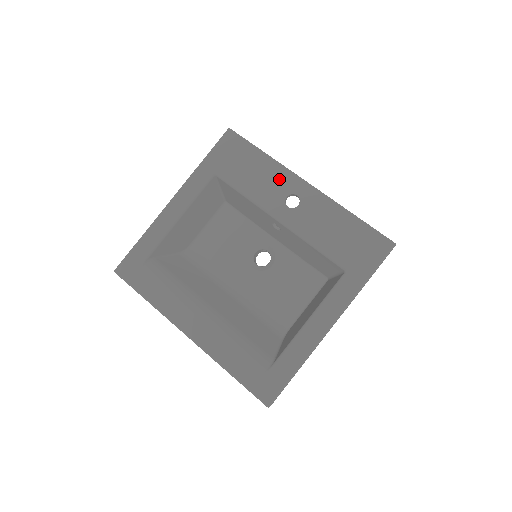
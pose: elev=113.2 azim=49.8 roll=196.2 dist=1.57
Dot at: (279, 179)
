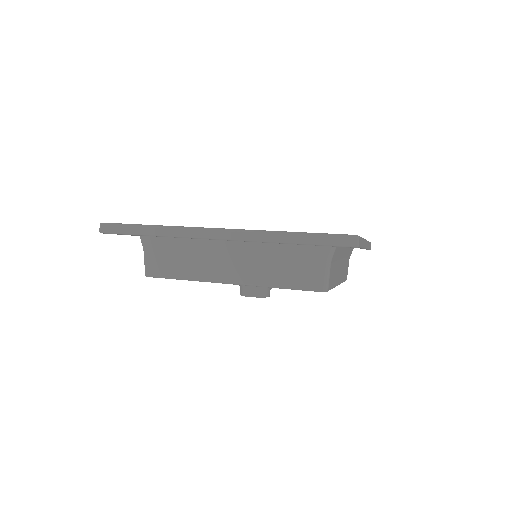
Dot at: occluded
